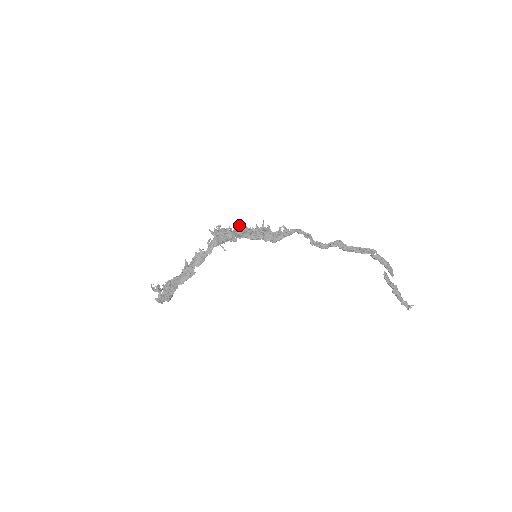
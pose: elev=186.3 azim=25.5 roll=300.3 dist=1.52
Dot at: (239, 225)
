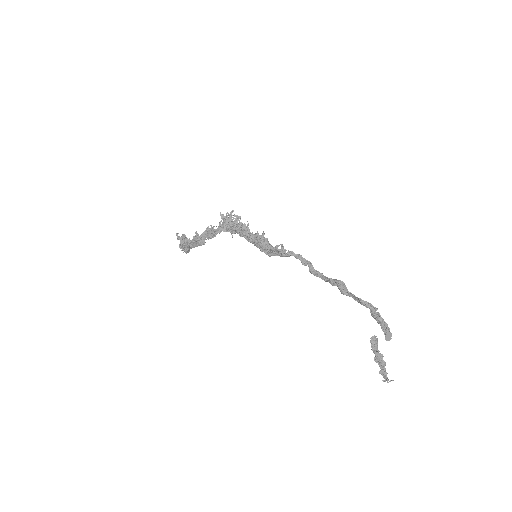
Dot at: (242, 224)
